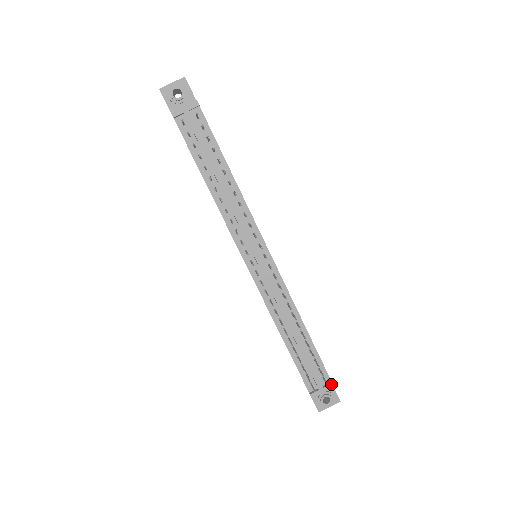
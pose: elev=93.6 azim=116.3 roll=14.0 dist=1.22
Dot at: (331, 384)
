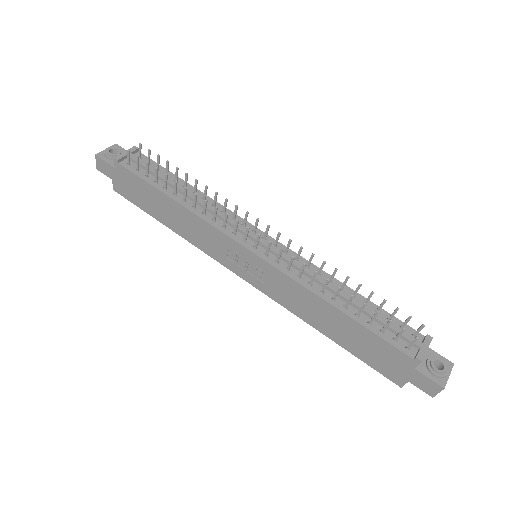
Dot at: (426, 336)
